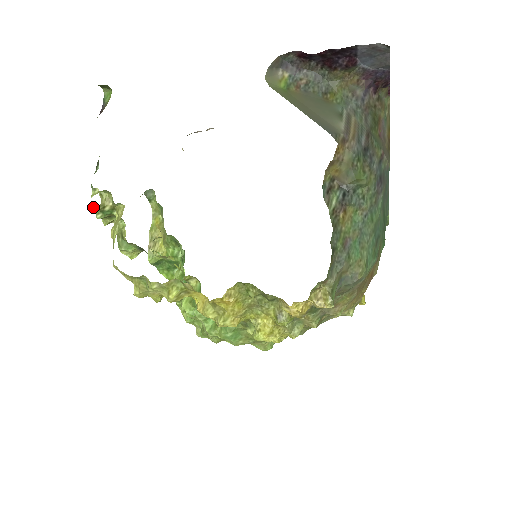
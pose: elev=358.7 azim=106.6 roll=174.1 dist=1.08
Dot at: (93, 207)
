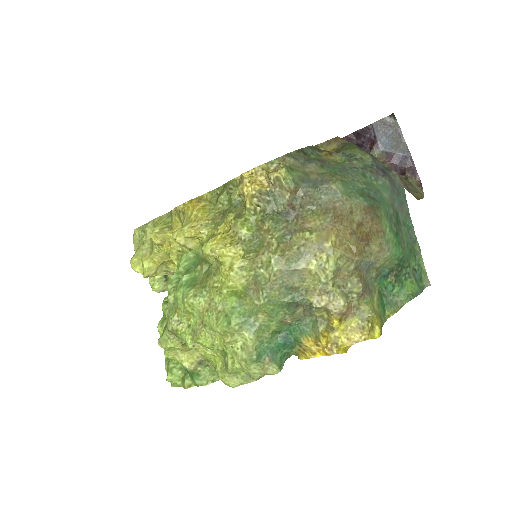
Dot at: occluded
